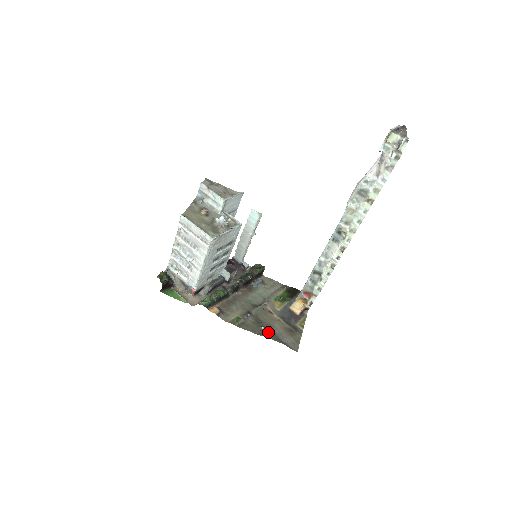
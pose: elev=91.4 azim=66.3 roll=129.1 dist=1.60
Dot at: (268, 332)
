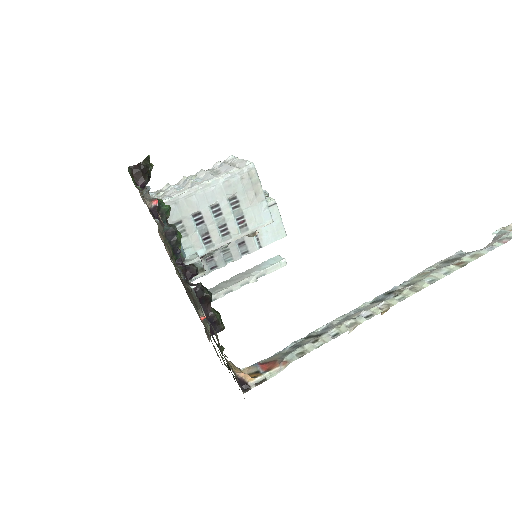
Dot at: occluded
